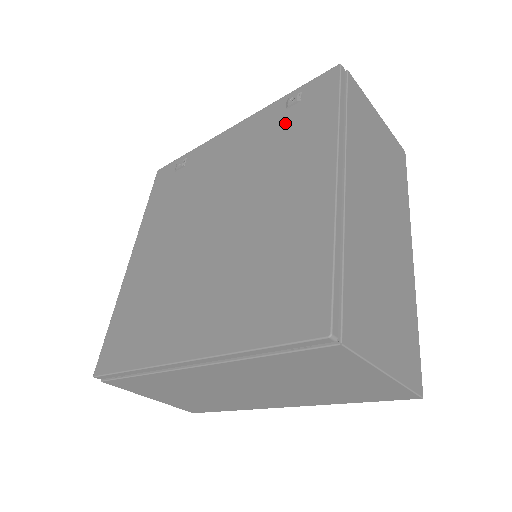
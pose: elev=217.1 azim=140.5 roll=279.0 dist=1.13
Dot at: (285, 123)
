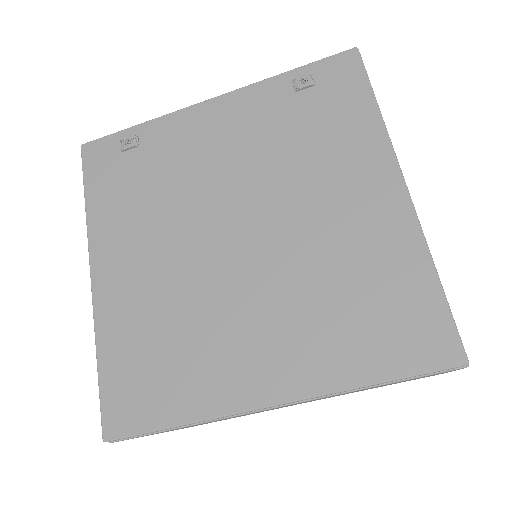
Dot at: (302, 111)
